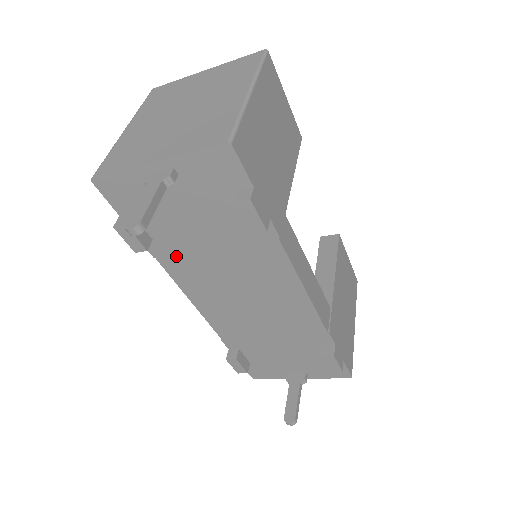
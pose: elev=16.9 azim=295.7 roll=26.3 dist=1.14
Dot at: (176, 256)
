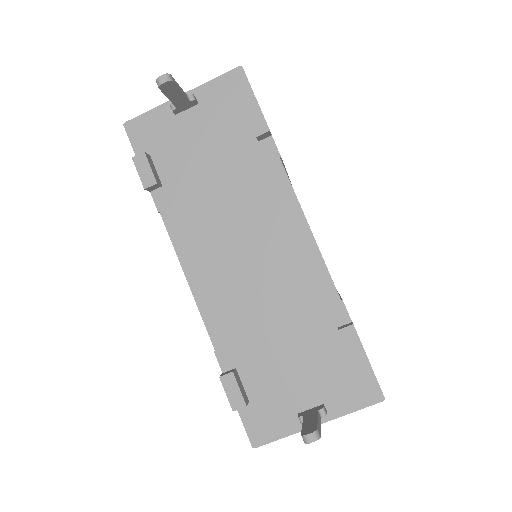
Dot at: (181, 205)
